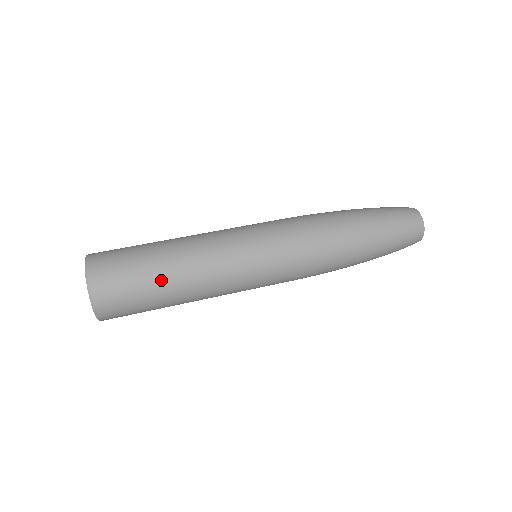
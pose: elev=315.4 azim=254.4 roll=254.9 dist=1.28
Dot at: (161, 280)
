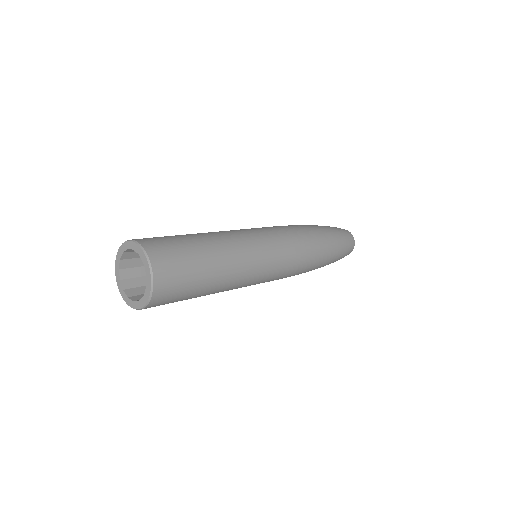
Dot at: (209, 274)
